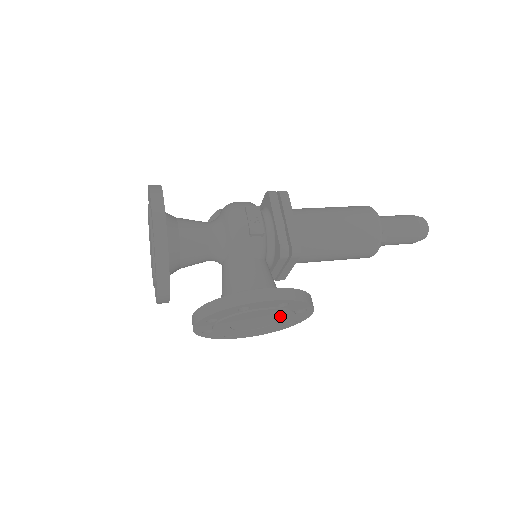
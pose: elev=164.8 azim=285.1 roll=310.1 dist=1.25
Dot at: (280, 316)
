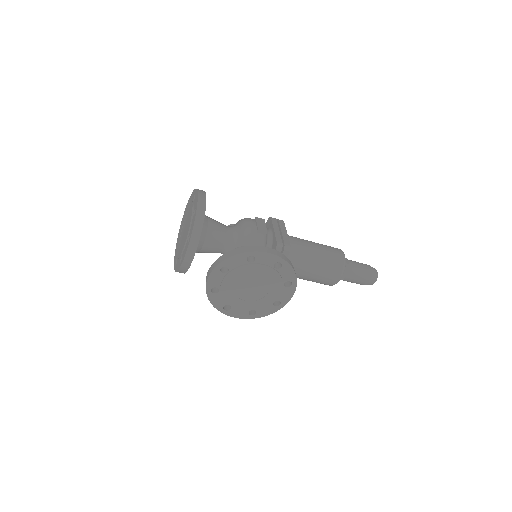
Dot at: (272, 284)
